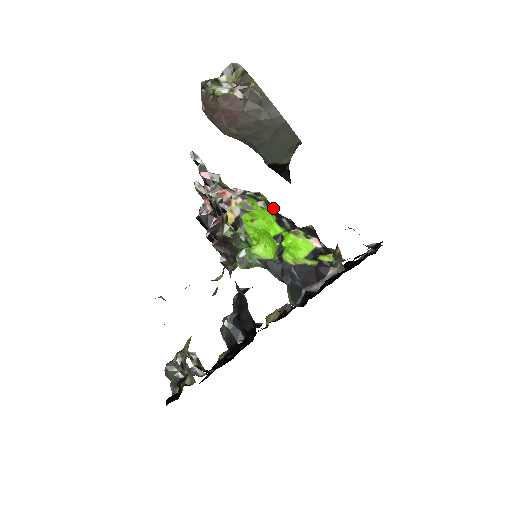
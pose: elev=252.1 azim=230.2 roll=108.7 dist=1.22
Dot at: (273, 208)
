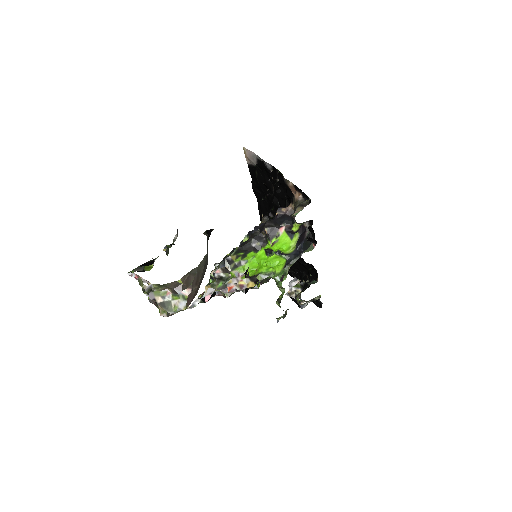
Dot at: (237, 249)
